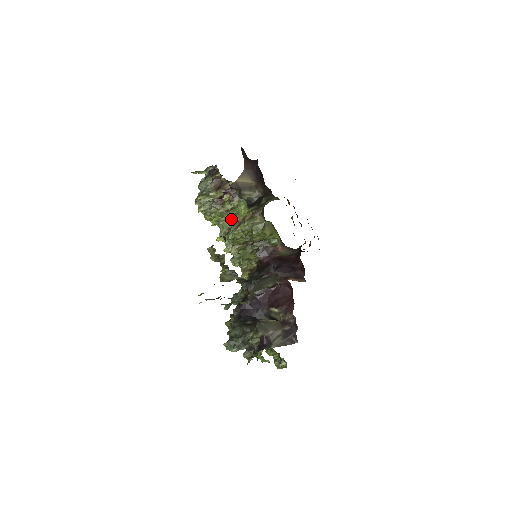
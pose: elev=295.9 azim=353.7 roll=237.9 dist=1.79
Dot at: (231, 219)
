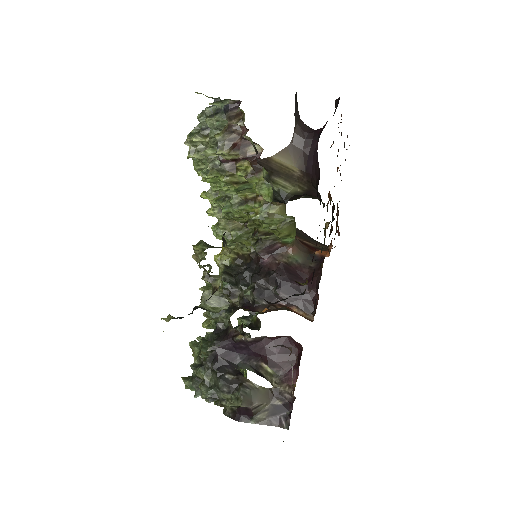
Dot at: (236, 191)
